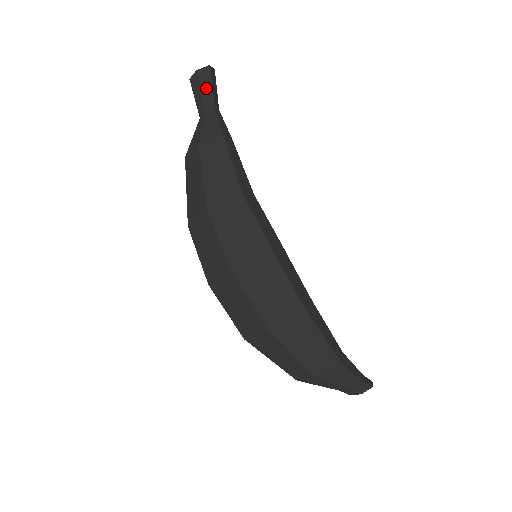
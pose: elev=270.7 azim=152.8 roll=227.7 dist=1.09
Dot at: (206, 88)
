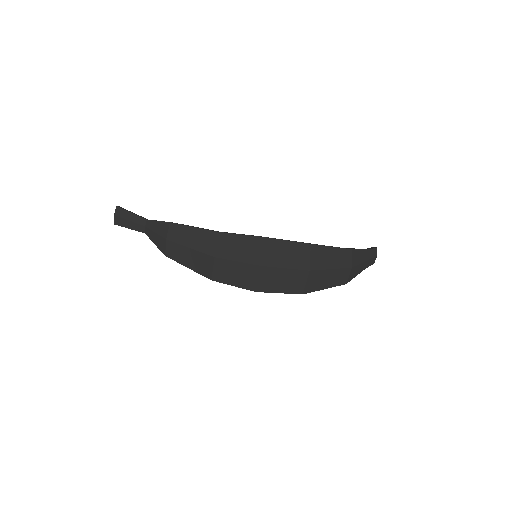
Dot at: (130, 217)
